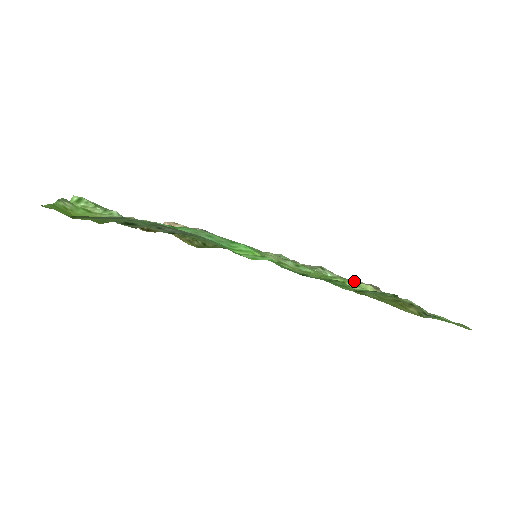
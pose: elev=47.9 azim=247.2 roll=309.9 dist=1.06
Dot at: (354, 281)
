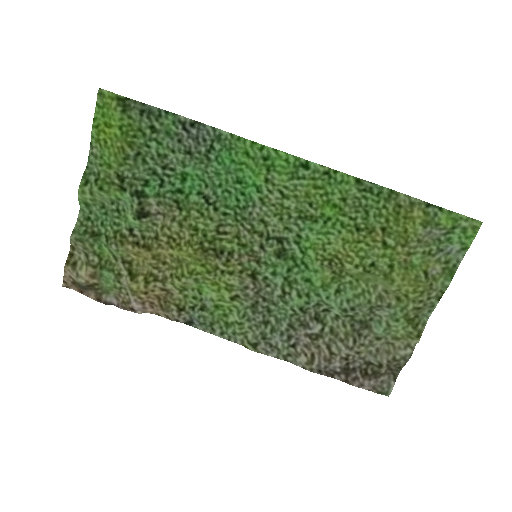
Dot at: (365, 315)
